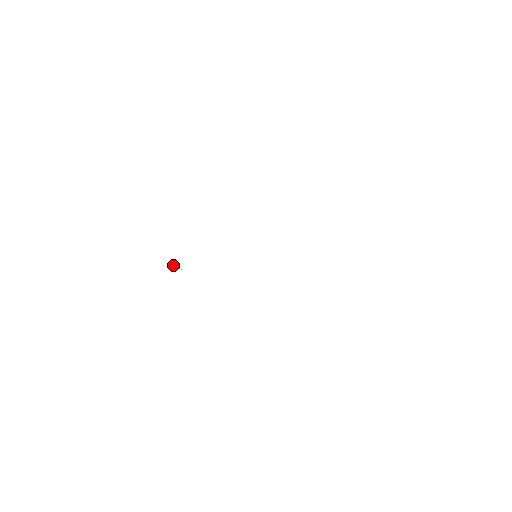
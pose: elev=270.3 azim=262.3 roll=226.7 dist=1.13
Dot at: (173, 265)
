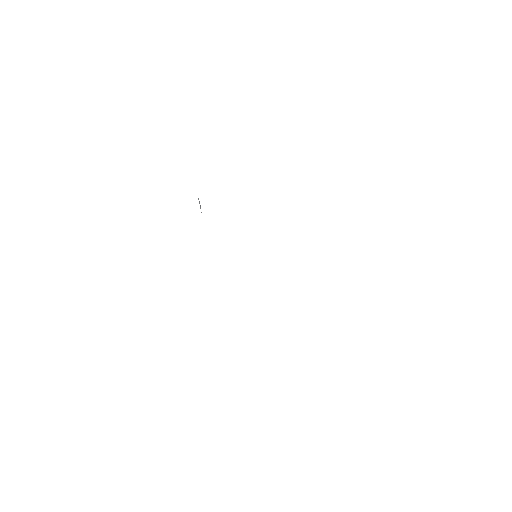
Dot at: (199, 202)
